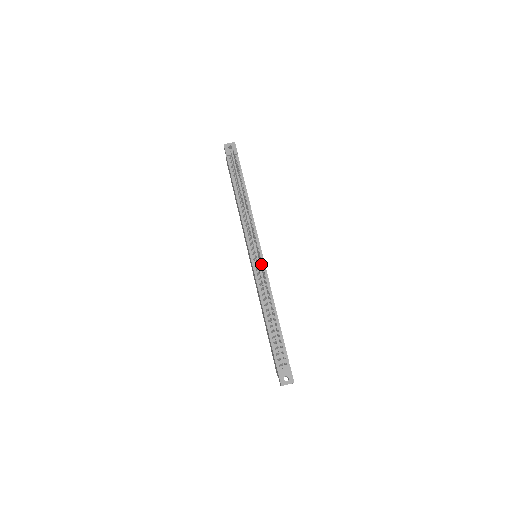
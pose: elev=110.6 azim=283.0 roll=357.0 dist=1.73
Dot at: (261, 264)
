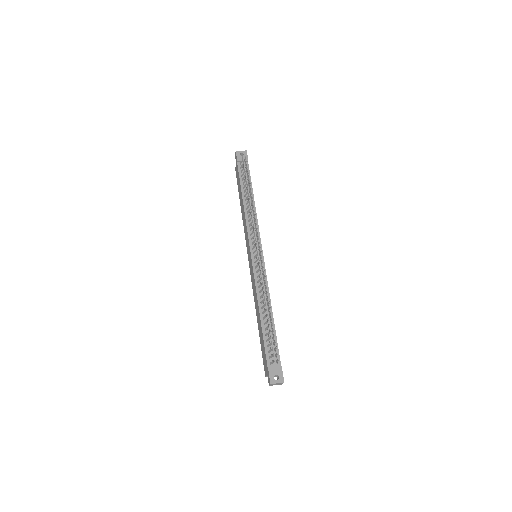
Dot at: (262, 260)
